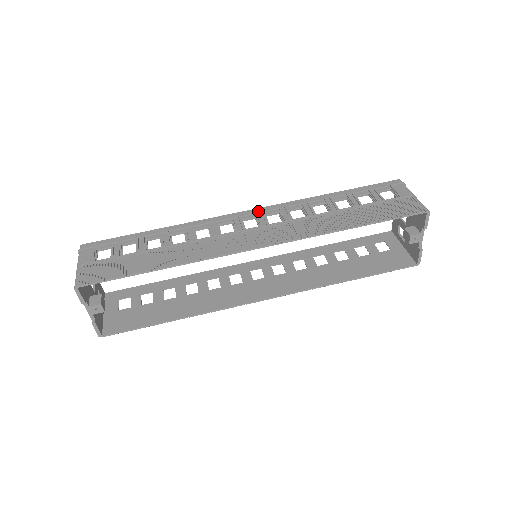
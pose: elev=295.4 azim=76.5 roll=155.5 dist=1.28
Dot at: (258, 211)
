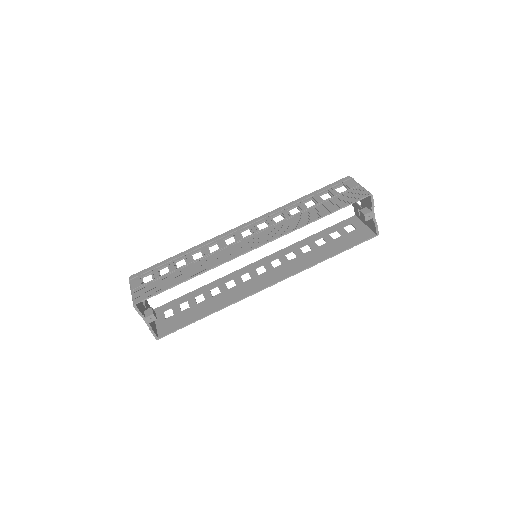
Dot at: (250, 223)
